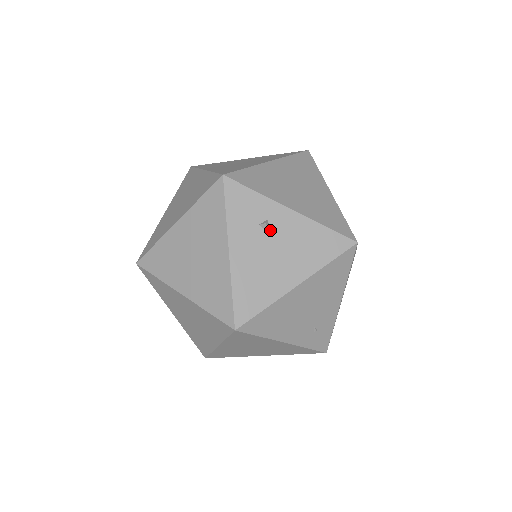
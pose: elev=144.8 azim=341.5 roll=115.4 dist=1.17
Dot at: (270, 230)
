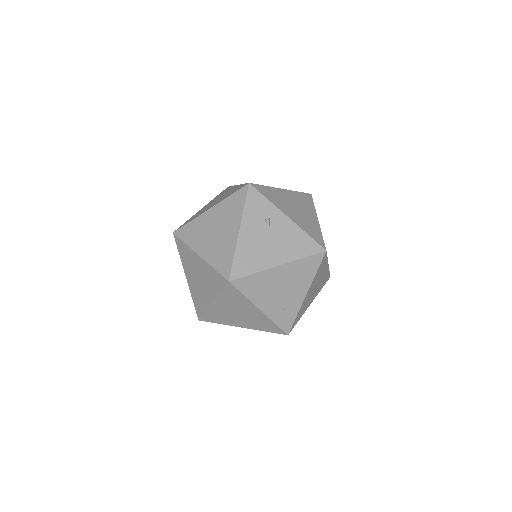
Dot at: (270, 225)
